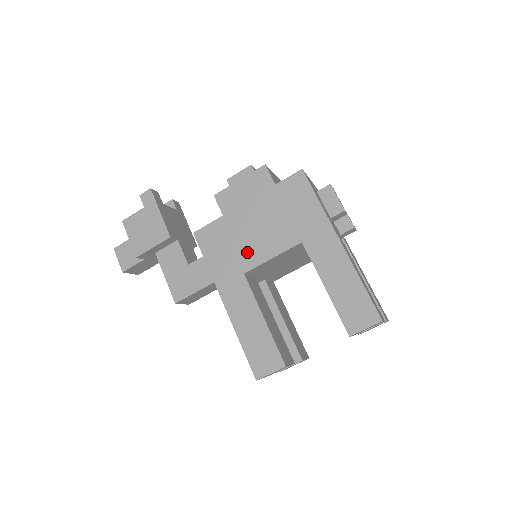
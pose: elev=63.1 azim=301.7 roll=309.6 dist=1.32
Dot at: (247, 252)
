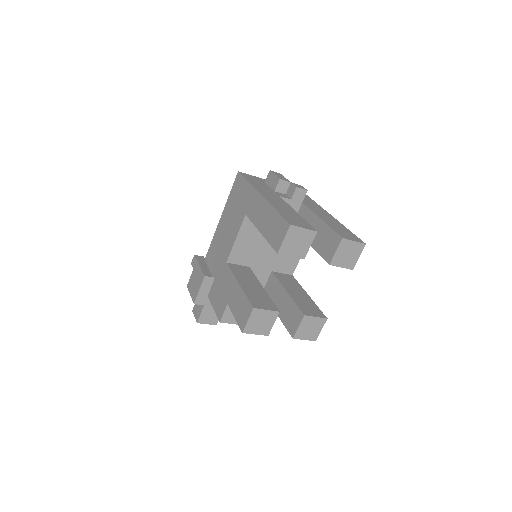
Dot at: (225, 247)
